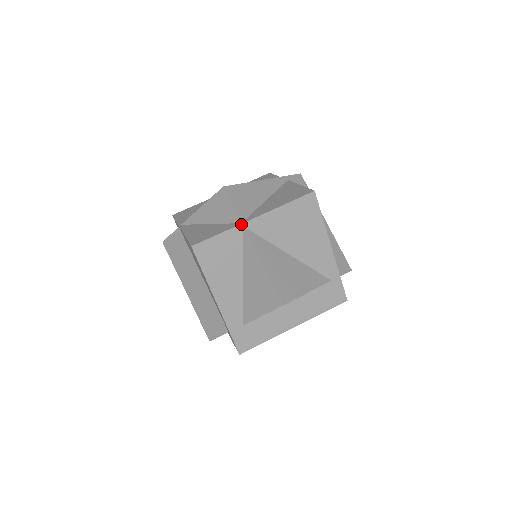
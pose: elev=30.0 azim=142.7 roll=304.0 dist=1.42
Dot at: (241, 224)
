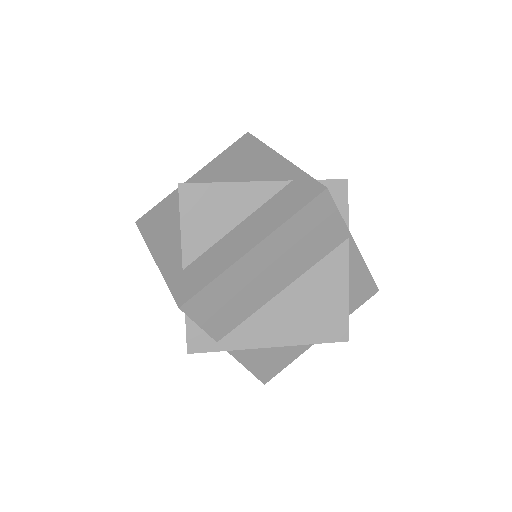
Dot at: occluded
